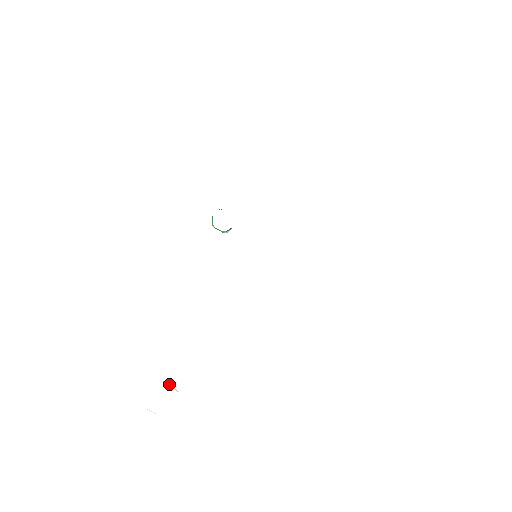
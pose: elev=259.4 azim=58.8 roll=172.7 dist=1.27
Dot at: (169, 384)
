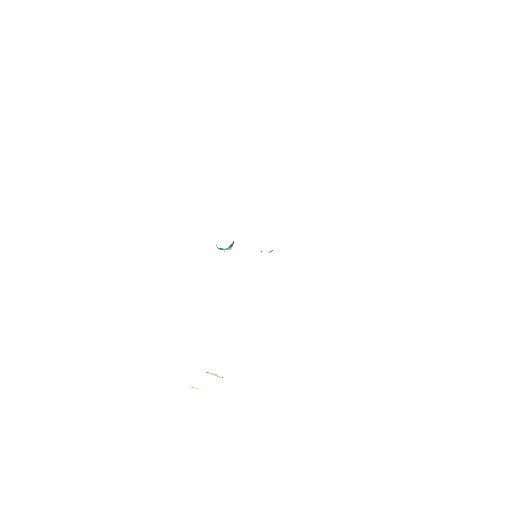
Dot at: occluded
